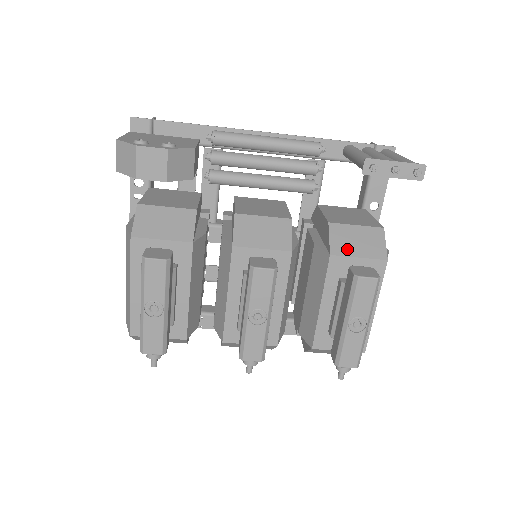
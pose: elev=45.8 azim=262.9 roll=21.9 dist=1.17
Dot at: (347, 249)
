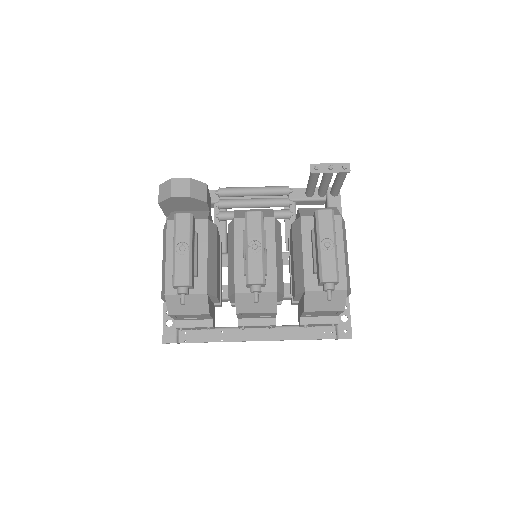
Dot at: (312, 214)
